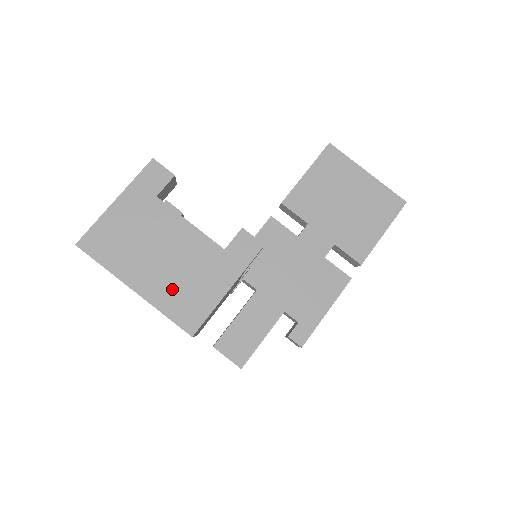
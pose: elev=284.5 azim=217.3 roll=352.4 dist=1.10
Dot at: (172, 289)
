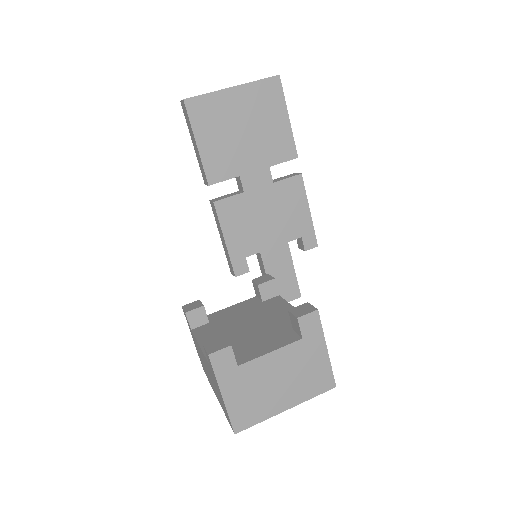
Dot at: (302, 386)
